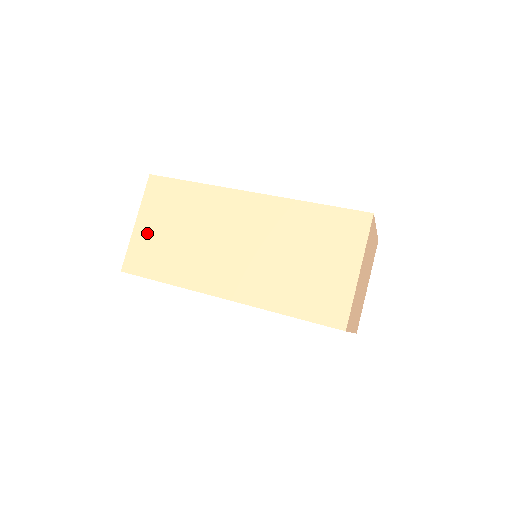
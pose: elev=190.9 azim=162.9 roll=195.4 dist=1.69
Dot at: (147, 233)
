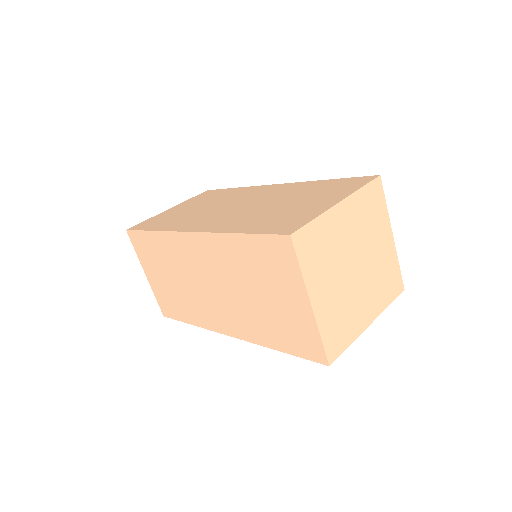
Dot at: (156, 283)
